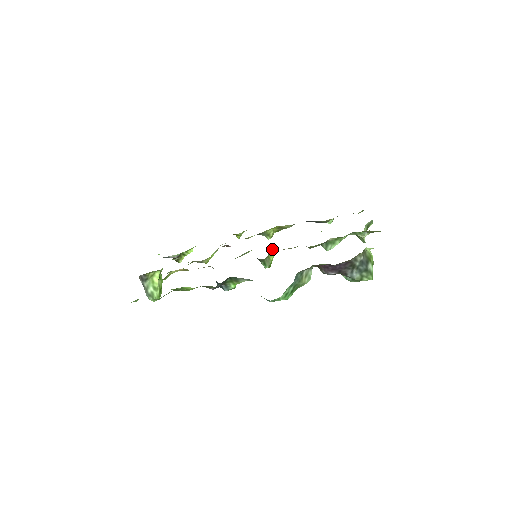
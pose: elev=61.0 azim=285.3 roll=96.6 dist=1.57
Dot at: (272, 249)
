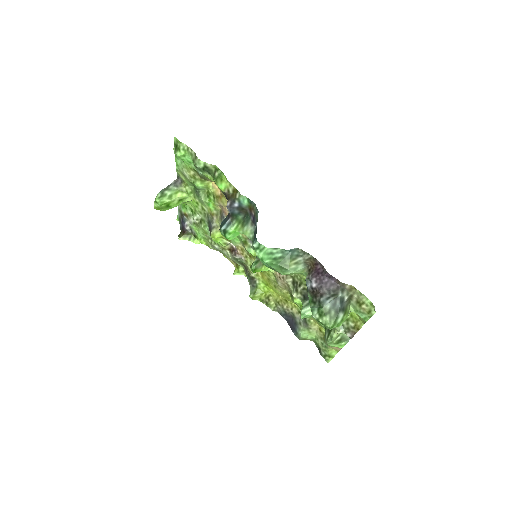
Dot at: occluded
